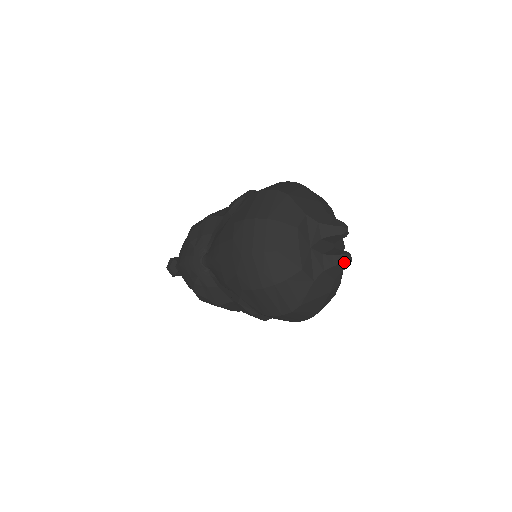
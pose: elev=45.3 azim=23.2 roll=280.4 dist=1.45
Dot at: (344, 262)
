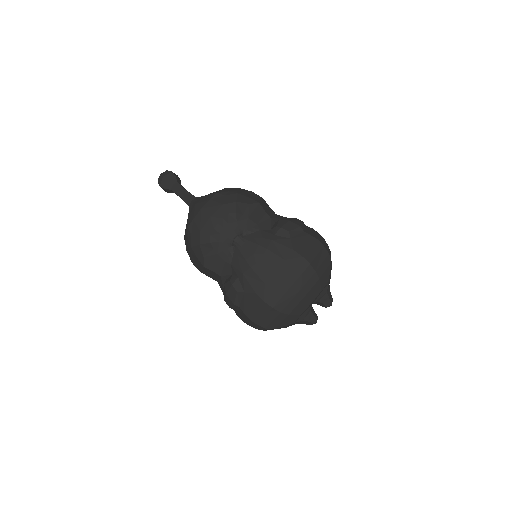
Dot at: (314, 323)
